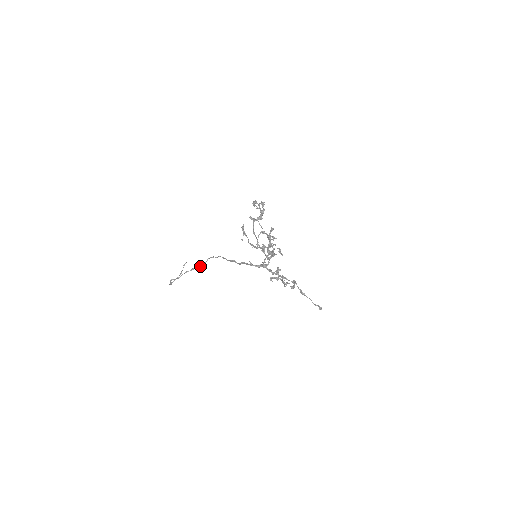
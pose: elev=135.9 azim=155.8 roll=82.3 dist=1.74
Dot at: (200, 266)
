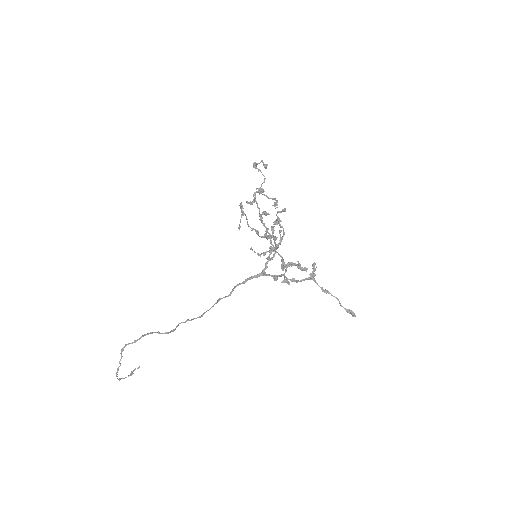
Dot at: (167, 332)
